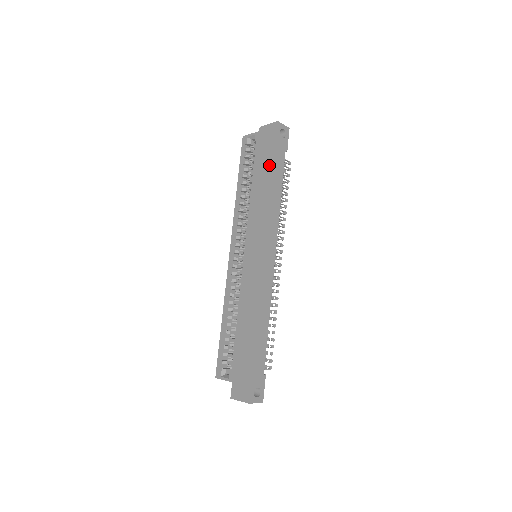
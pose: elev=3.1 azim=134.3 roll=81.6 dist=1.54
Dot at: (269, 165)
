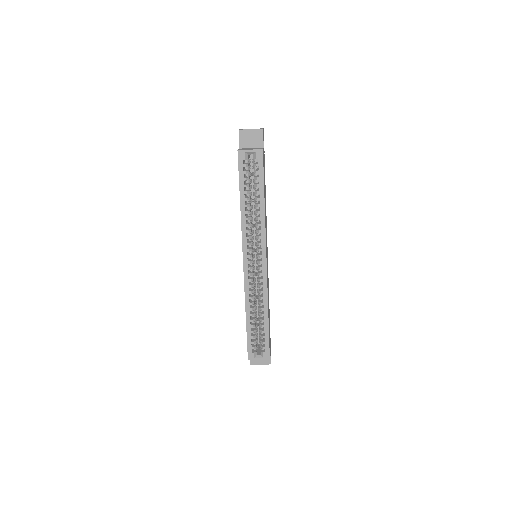
Dot at: (264, 177)
